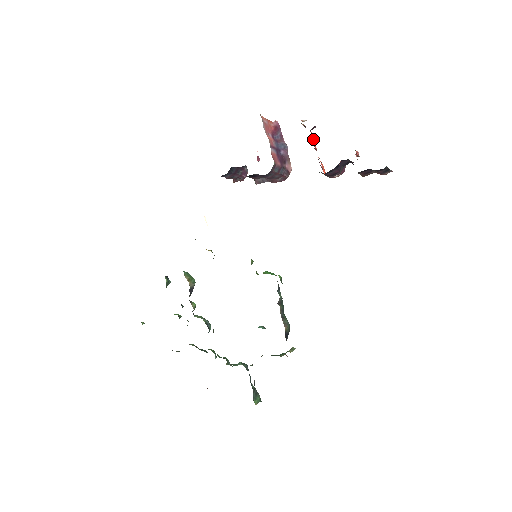
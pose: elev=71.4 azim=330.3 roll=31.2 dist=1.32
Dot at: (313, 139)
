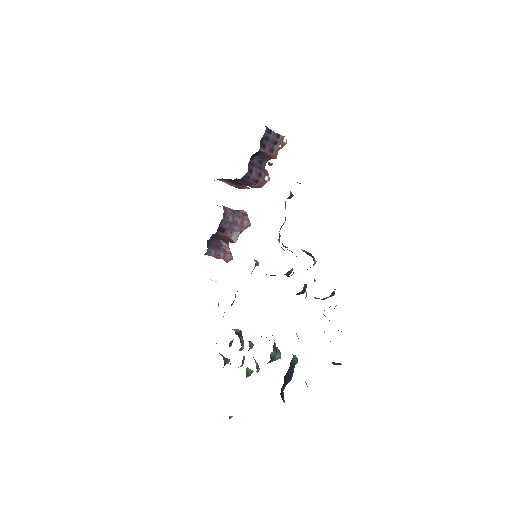
Dot at: (242, 187)
